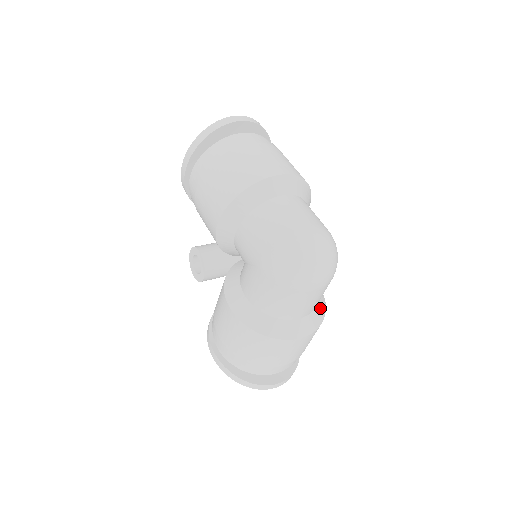
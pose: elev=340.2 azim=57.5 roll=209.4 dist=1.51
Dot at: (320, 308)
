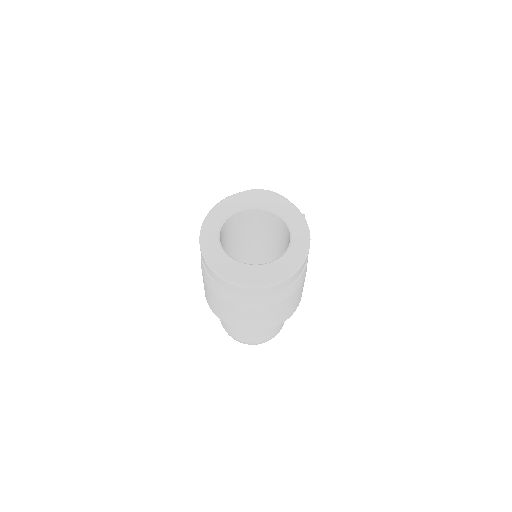
Dot at: occluded
